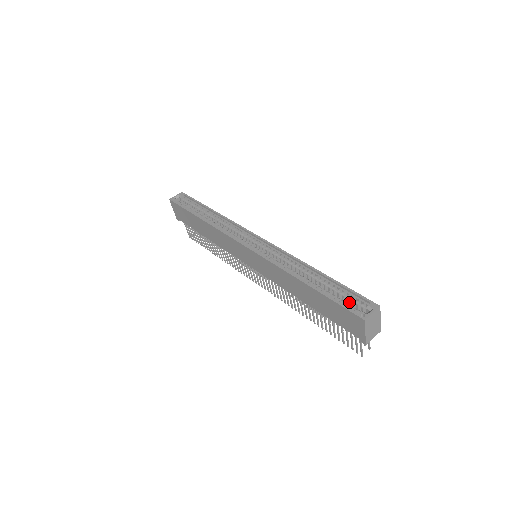
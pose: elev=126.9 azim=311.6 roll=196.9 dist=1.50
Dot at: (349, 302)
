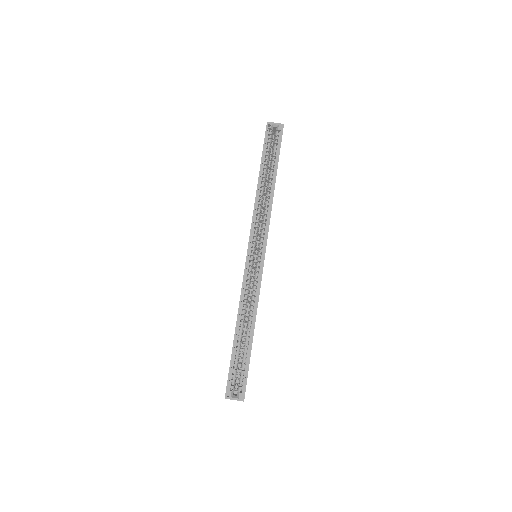
Dot at: (242, 372)
